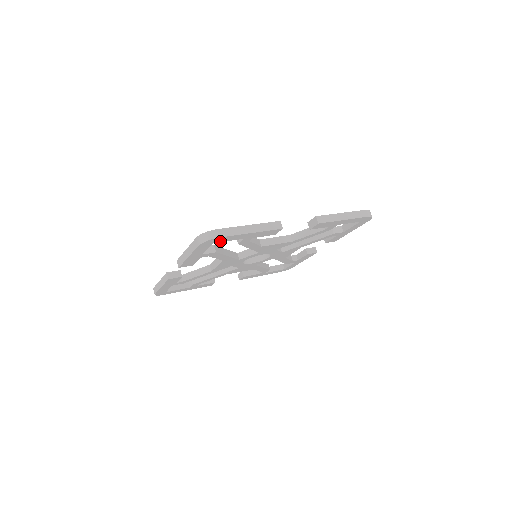
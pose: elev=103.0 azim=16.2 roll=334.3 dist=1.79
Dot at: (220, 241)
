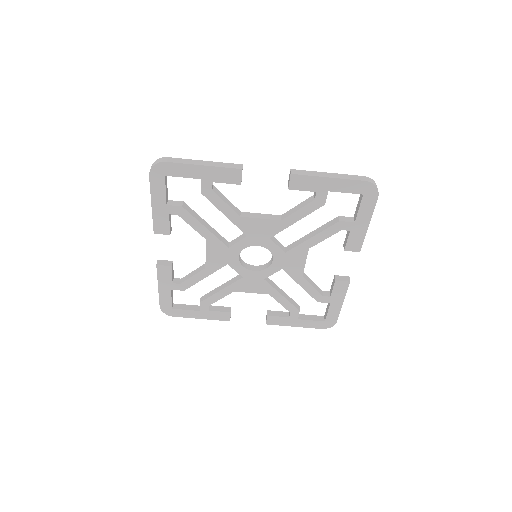
Dot at: (172, 174)
